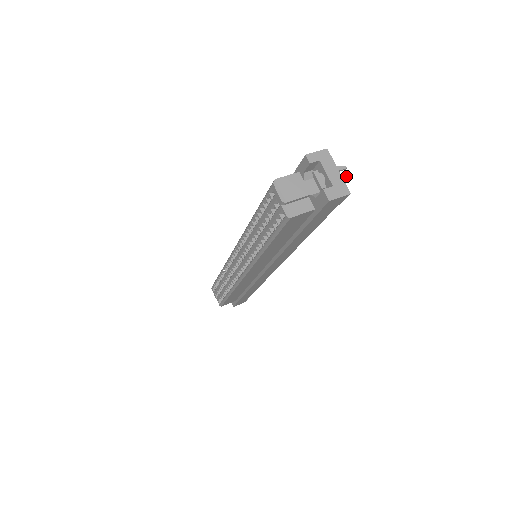
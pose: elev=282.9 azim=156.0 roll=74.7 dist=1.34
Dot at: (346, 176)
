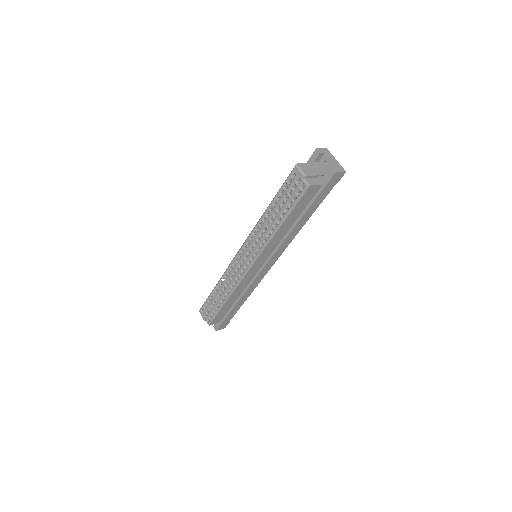
Dot at: occluded
